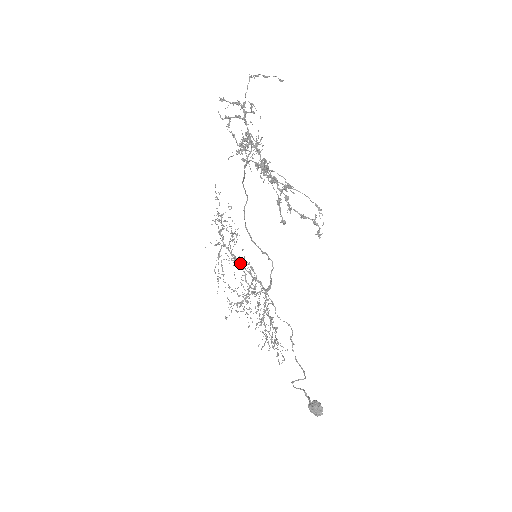
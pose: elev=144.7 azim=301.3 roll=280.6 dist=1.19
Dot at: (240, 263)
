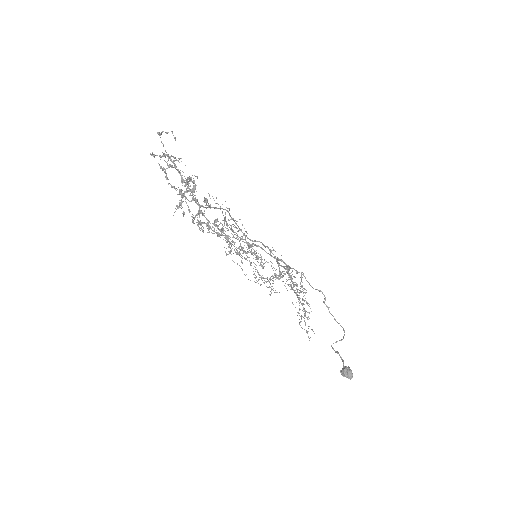
Dot at: (261, 248)
